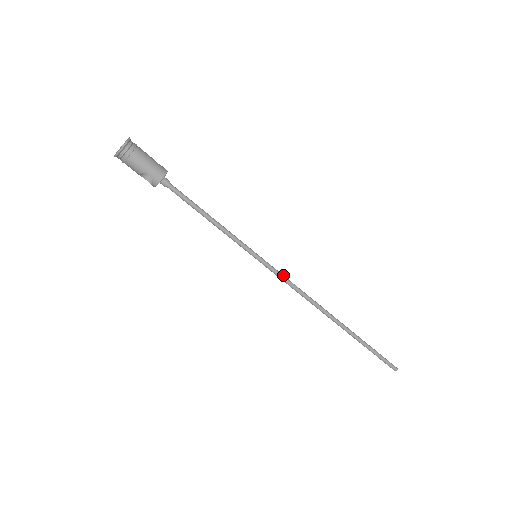
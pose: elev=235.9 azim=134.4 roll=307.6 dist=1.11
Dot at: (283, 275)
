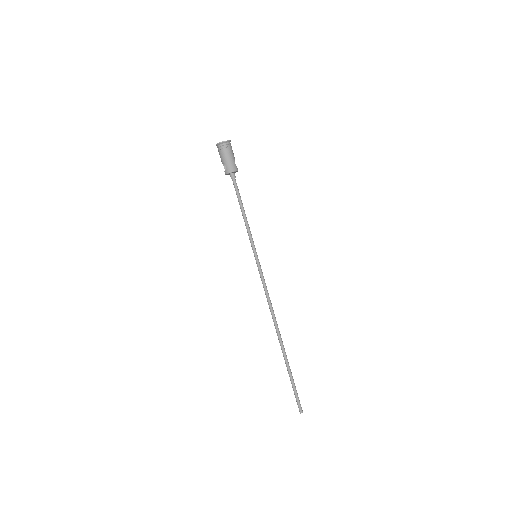
Dot at: occluded
